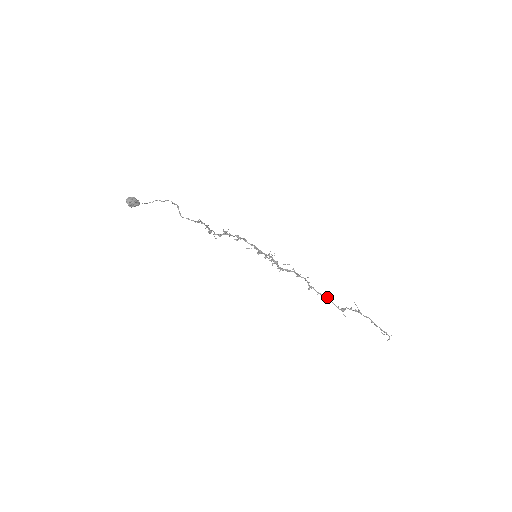
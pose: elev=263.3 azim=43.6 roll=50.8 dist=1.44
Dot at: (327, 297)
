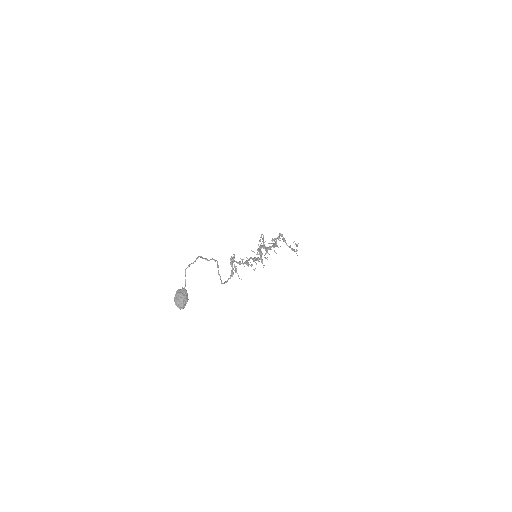
Dot at: (279, 237)
